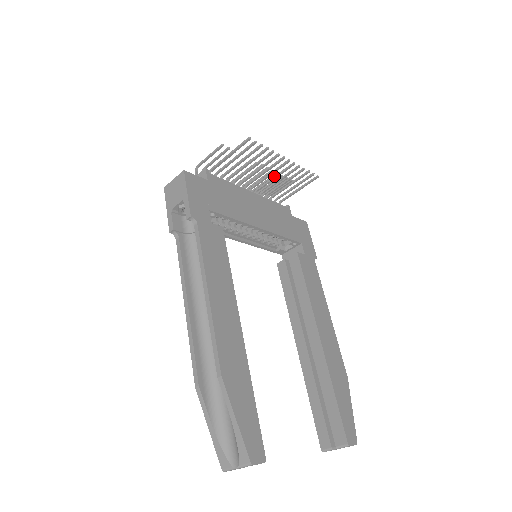
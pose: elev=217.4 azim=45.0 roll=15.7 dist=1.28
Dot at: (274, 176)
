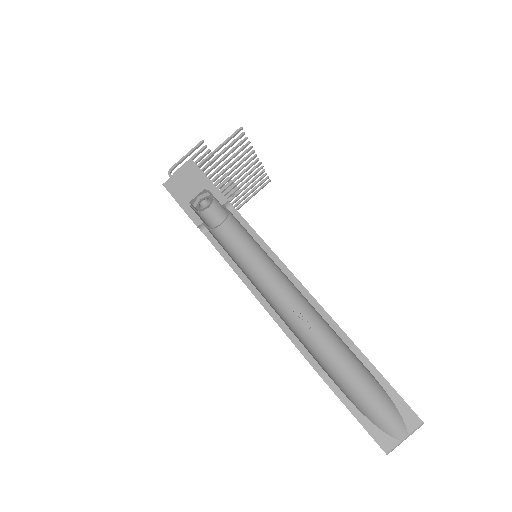
Dot at: (240, 179)
